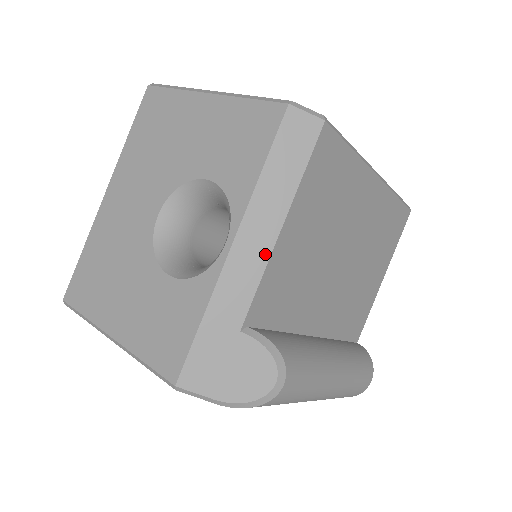
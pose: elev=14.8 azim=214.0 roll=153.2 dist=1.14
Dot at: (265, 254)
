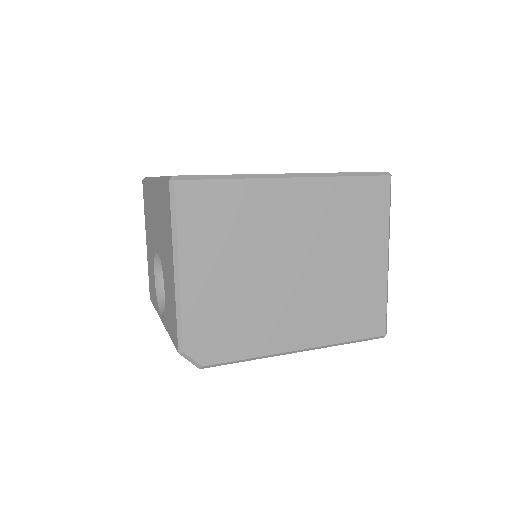
Dot at: occluded
